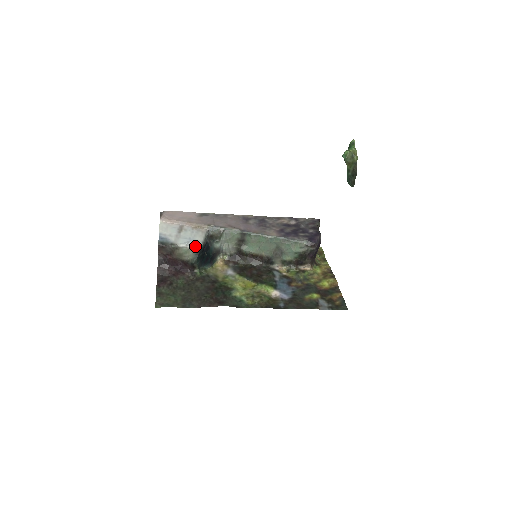
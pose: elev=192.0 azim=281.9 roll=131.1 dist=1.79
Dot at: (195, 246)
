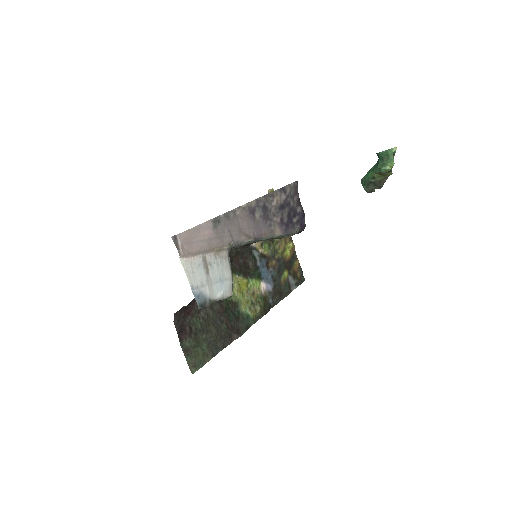
Dot at: (230, 292)
